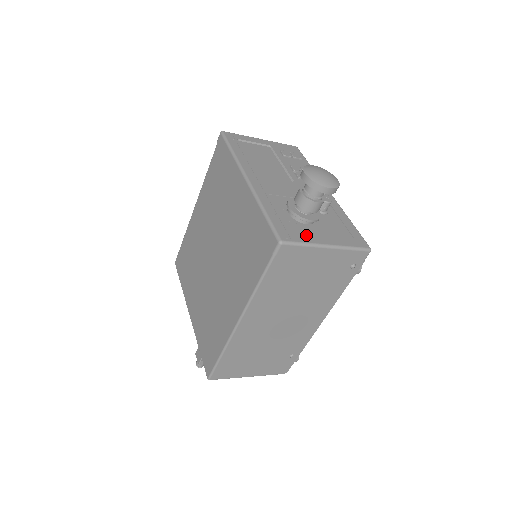
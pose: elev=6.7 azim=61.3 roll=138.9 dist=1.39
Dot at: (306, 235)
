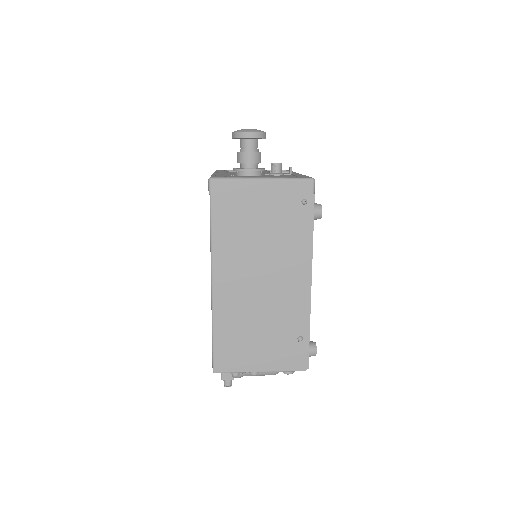
Dot at: occluded
